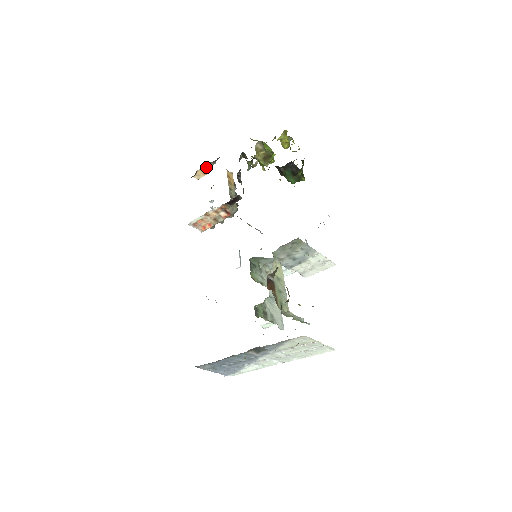
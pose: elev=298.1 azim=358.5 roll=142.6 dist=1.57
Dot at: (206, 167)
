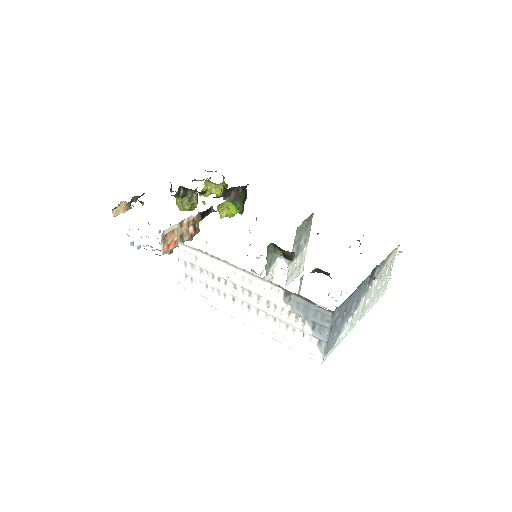
Dot at: (130, 201)
